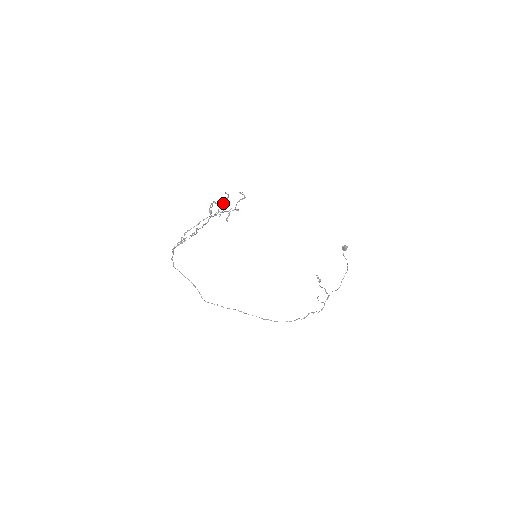
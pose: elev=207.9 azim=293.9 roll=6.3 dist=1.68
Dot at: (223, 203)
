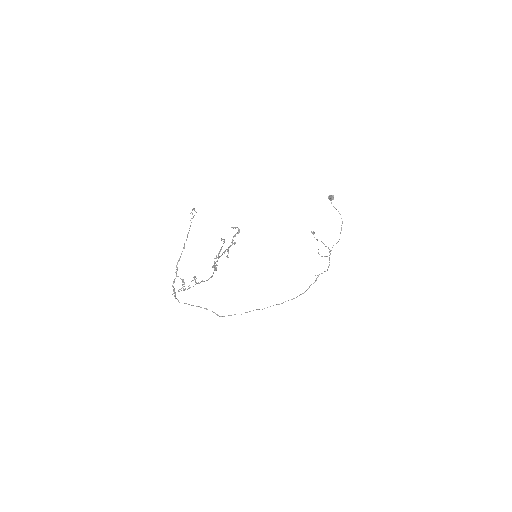
Dot at: (221, 249)
